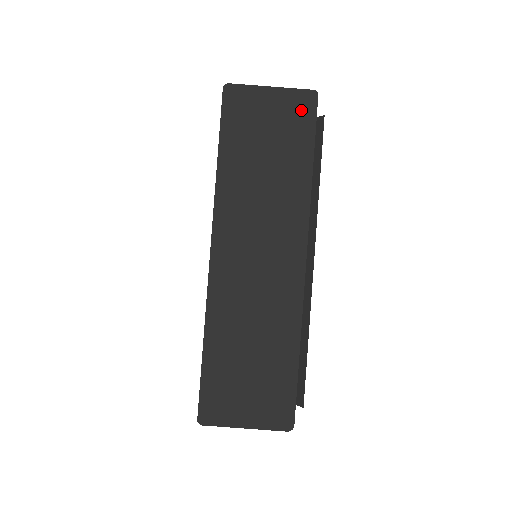
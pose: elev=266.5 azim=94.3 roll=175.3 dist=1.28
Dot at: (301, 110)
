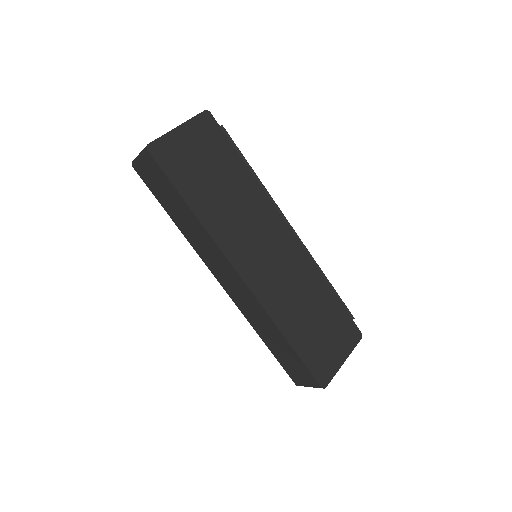
Dot at: (209, 130)
